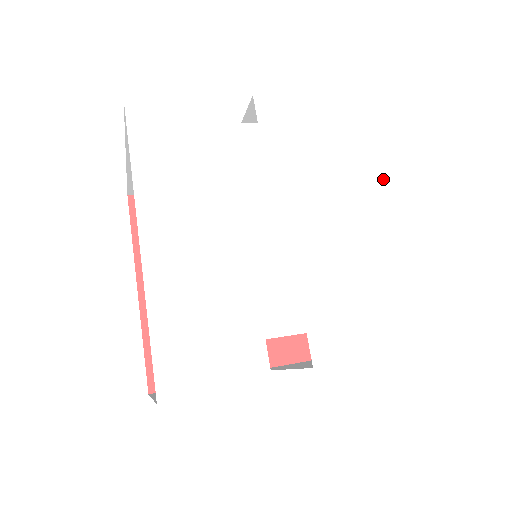
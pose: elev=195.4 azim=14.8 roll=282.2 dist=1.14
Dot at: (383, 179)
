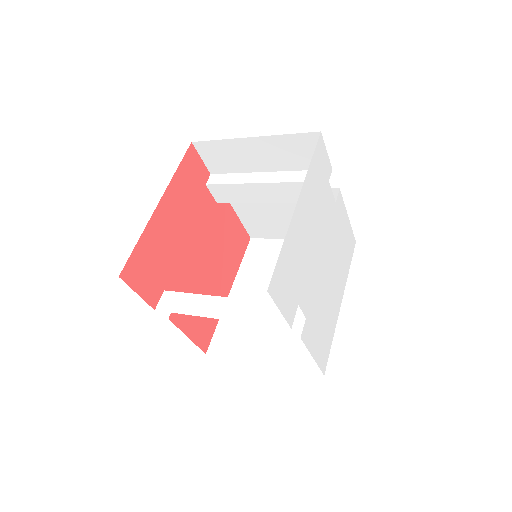
Dot at: (343, 278)
